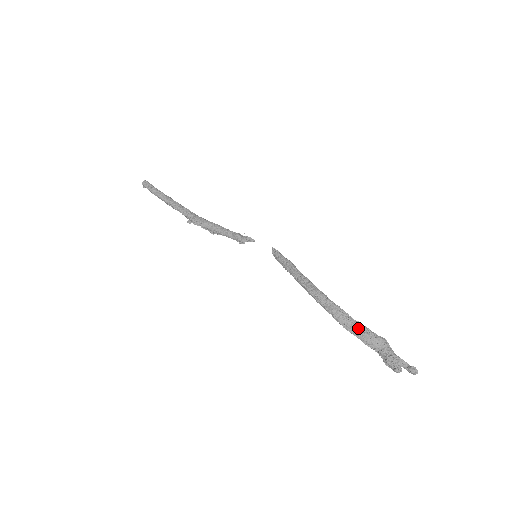
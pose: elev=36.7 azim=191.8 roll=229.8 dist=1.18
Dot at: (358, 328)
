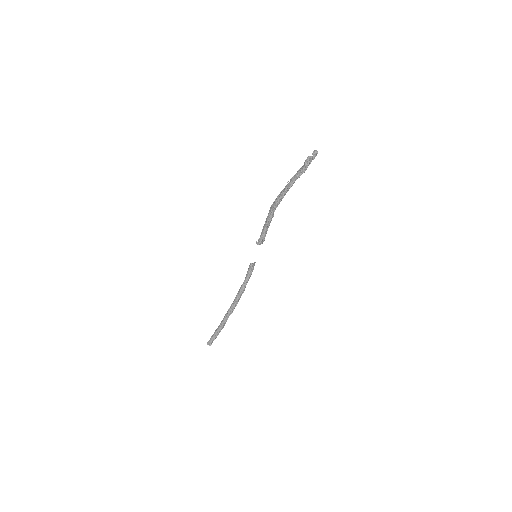
Dot at: (289, 182)
